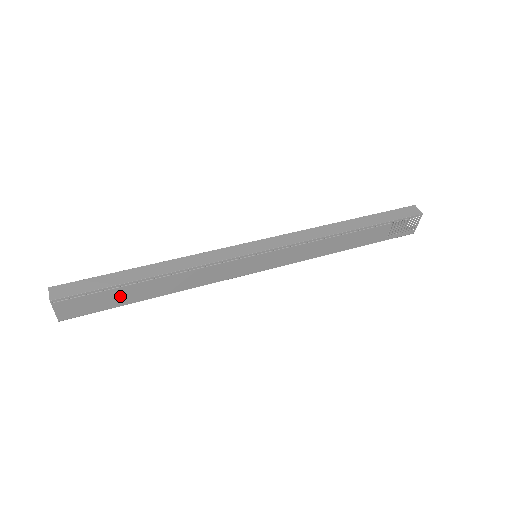
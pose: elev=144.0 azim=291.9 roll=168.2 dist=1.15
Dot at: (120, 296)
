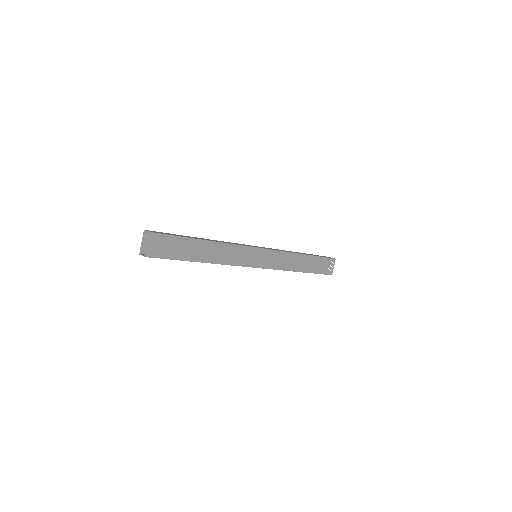
Dot at: (186, 250)
